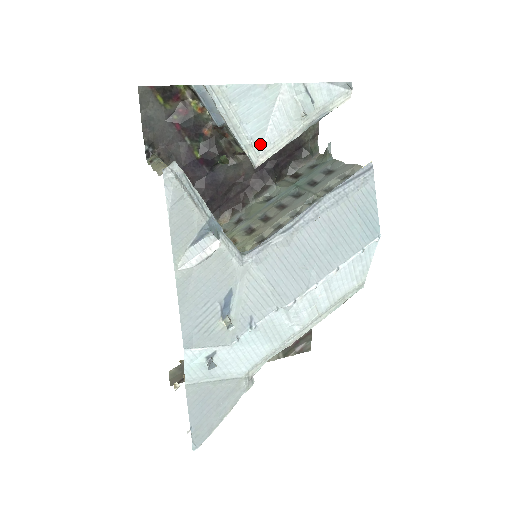
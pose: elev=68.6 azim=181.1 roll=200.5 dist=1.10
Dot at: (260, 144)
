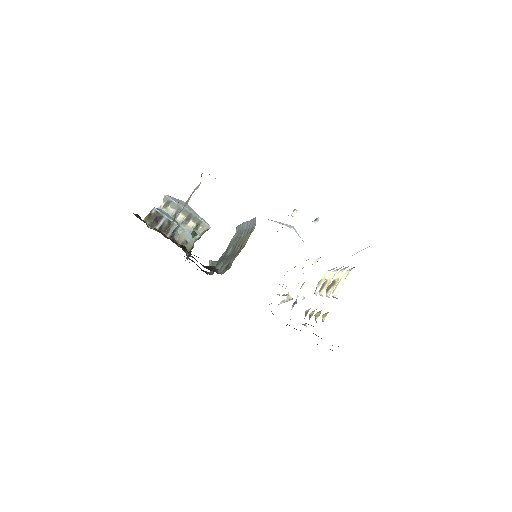
Dot at: (202, 218)
